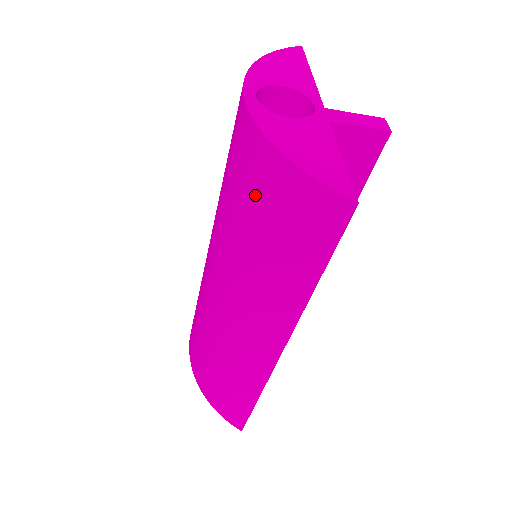
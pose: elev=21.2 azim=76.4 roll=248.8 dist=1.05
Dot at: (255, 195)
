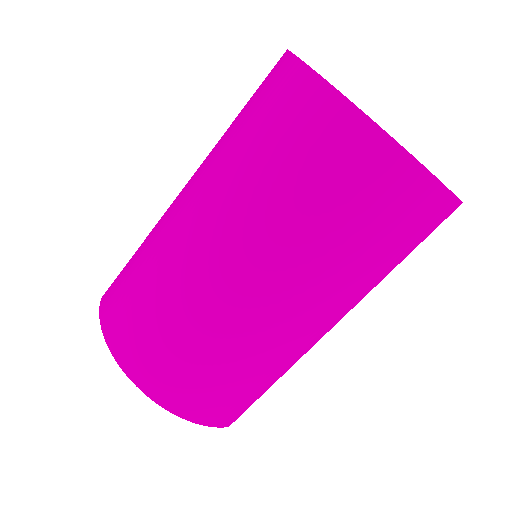
Dot at: (383, 205)
